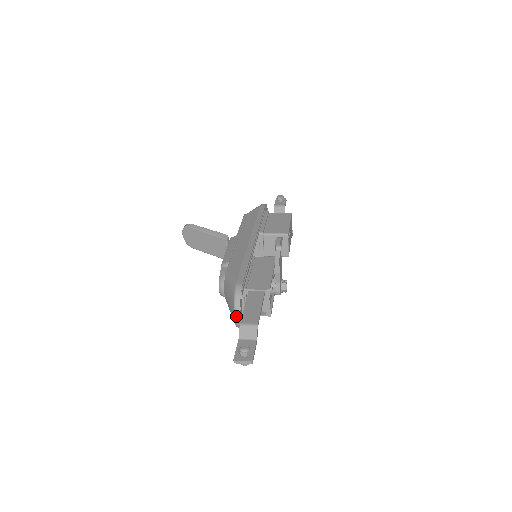
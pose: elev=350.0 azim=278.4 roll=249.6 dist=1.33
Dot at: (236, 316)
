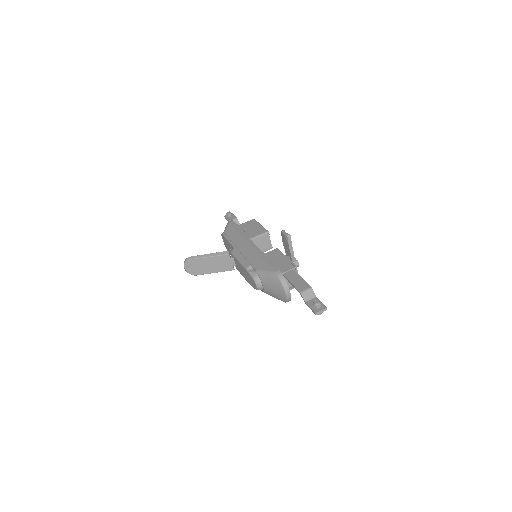
Dot at: (287, 293)
